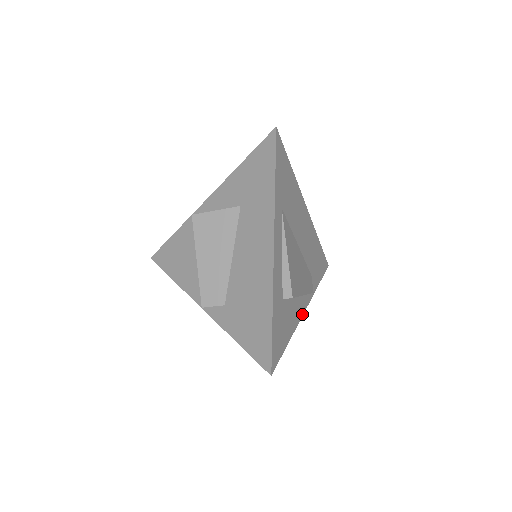
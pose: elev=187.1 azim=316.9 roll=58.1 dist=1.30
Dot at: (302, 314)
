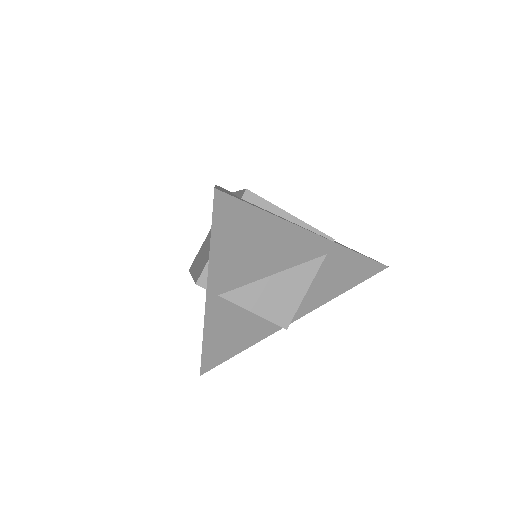
Dot at: (307, 230)
